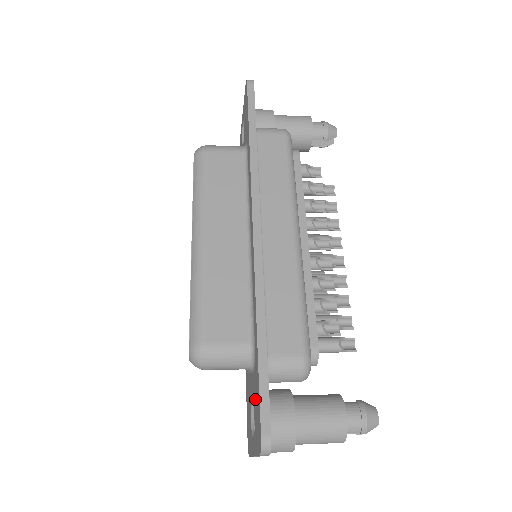
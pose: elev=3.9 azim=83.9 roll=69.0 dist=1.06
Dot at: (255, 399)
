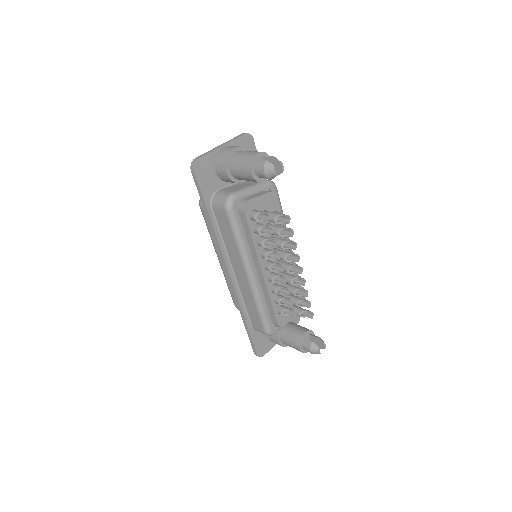
Dot at: occluded
